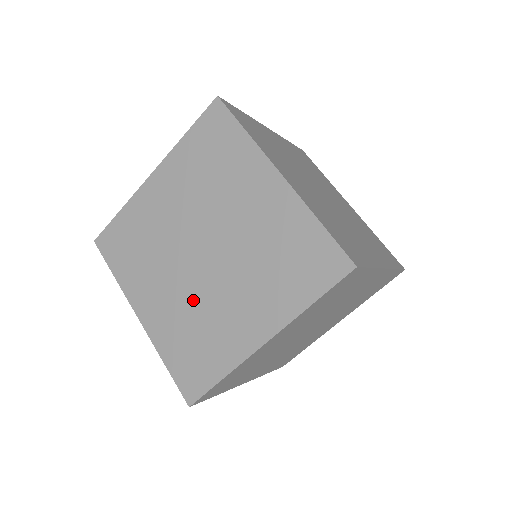
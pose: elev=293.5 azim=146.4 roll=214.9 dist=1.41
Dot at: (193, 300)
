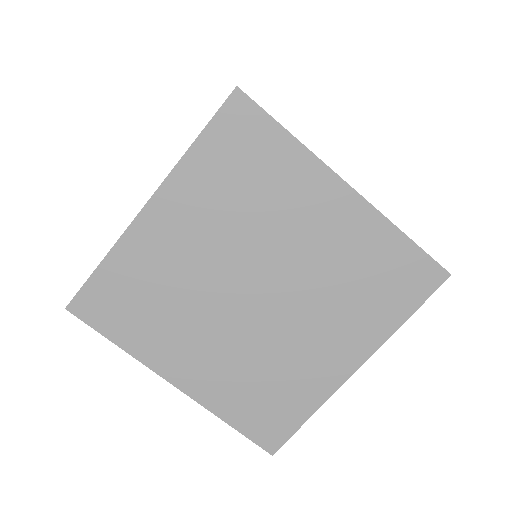
Dot at: occluded
